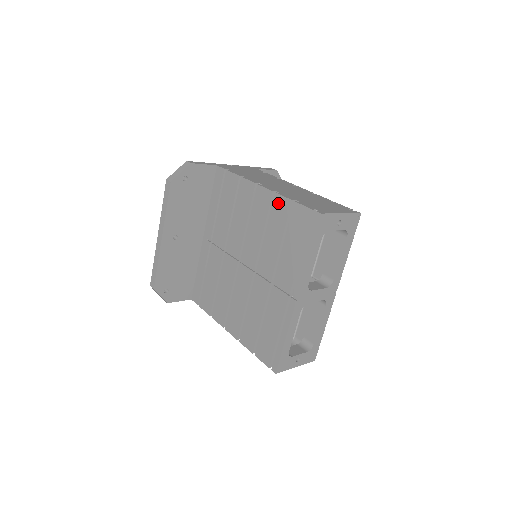
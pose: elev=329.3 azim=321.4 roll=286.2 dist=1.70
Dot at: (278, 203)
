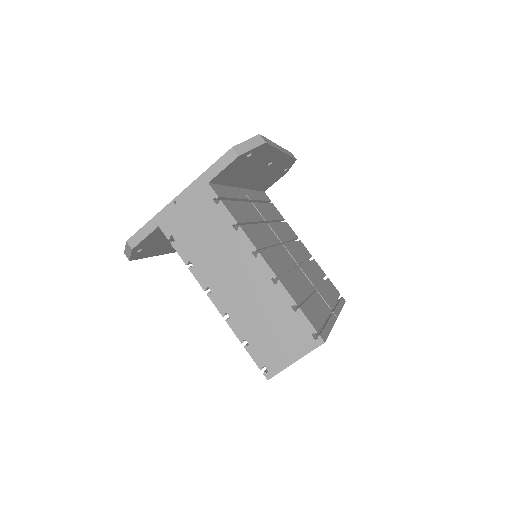
Dot at: occluded
